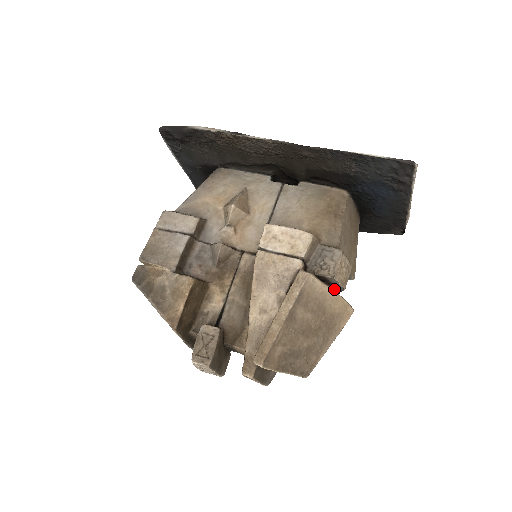
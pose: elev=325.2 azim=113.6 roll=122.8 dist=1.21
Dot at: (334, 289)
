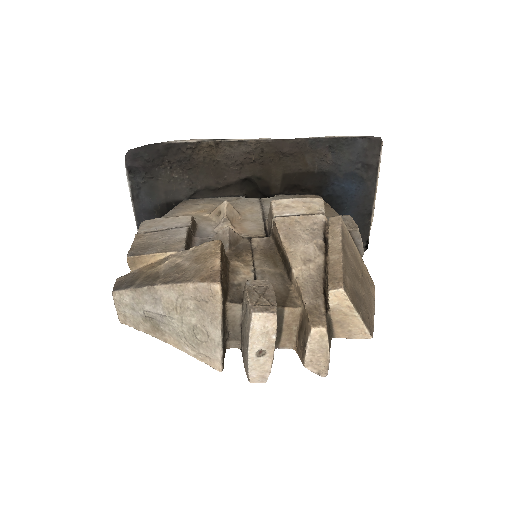
Dot at: occluded
